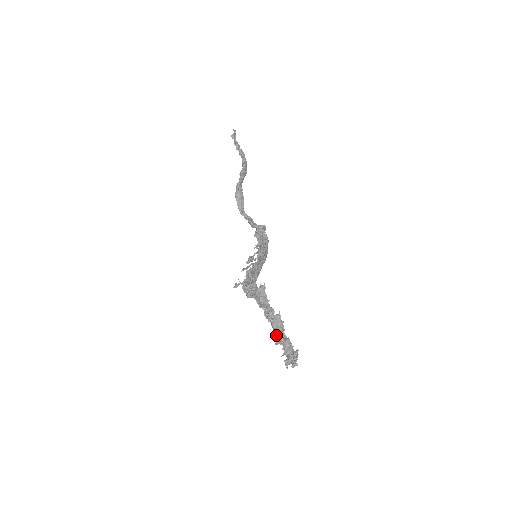
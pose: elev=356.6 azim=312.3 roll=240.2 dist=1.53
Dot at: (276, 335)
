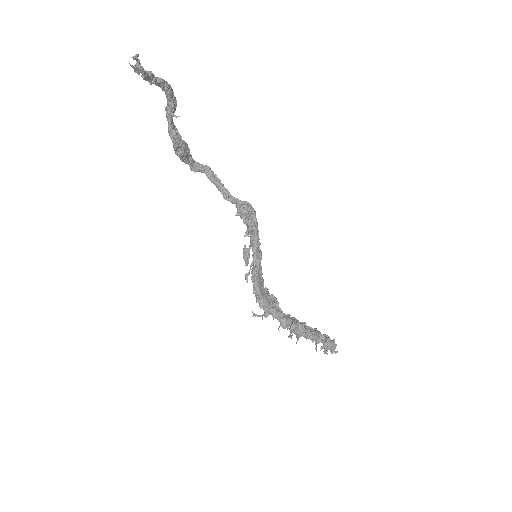
Dot at: occluded
